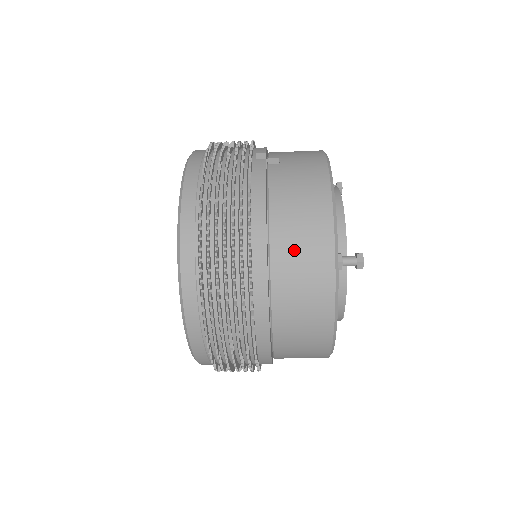
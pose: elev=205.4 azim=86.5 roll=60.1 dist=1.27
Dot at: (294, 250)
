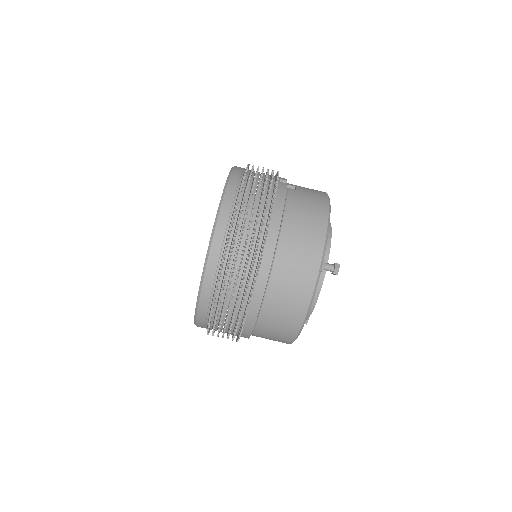
Dot at: (295, 246)
